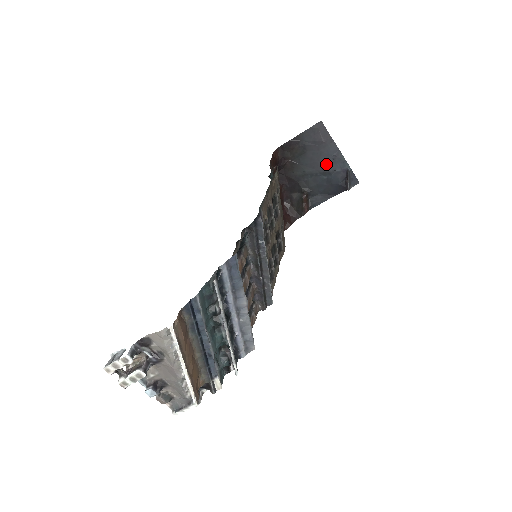
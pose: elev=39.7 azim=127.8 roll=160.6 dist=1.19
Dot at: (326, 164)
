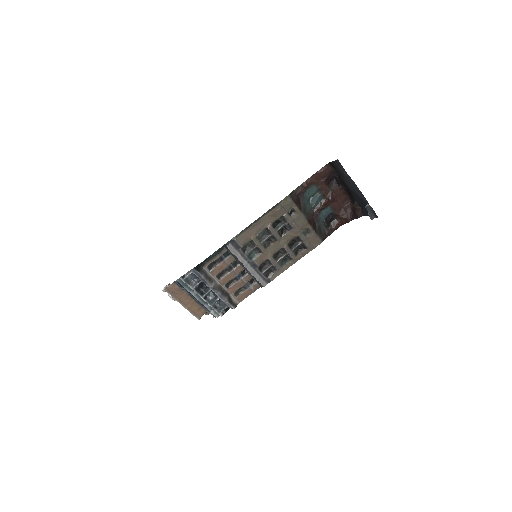
Dot at: (356, 191)
